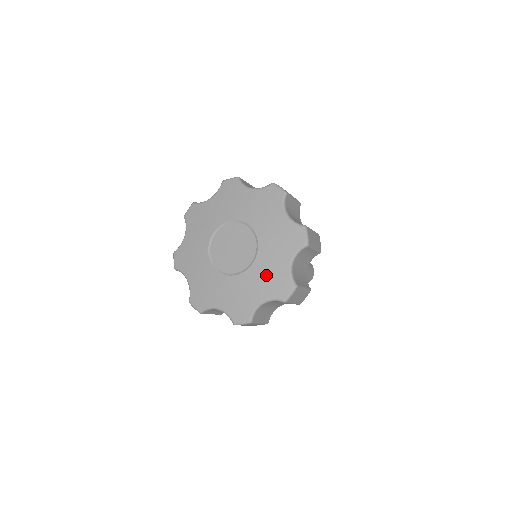
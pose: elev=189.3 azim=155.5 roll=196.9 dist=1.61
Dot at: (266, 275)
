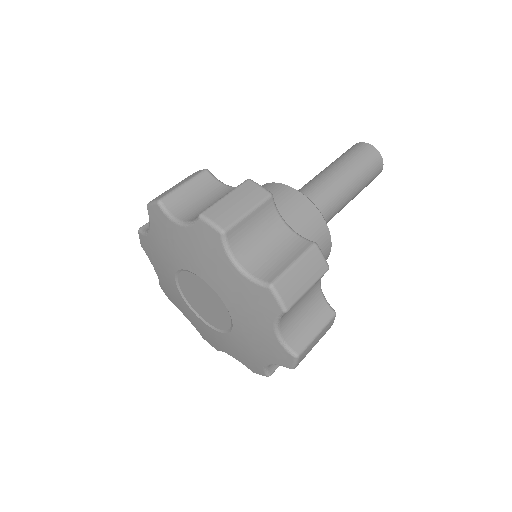
Dot at: (206, 332)
